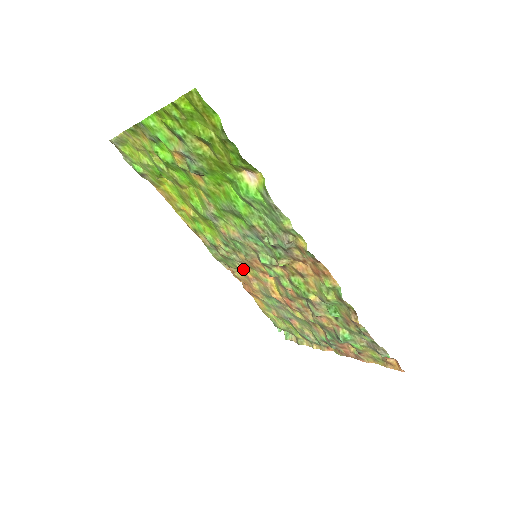
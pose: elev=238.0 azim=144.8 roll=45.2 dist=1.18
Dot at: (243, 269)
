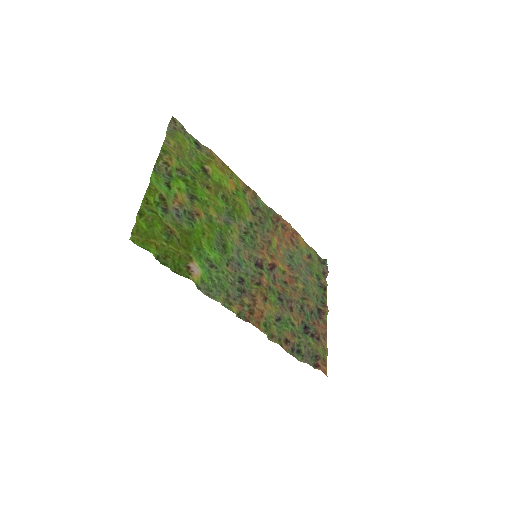
Dot at: (272, 236)
